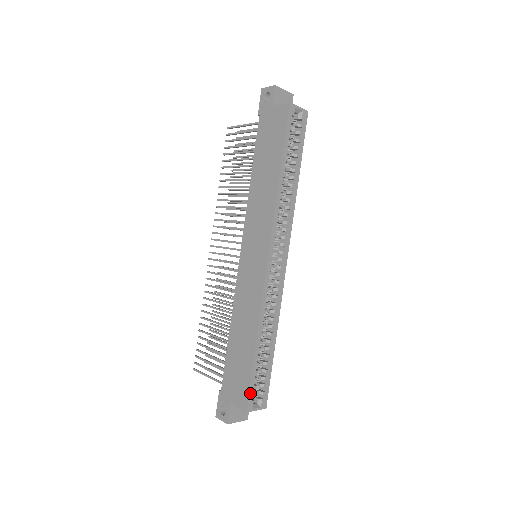
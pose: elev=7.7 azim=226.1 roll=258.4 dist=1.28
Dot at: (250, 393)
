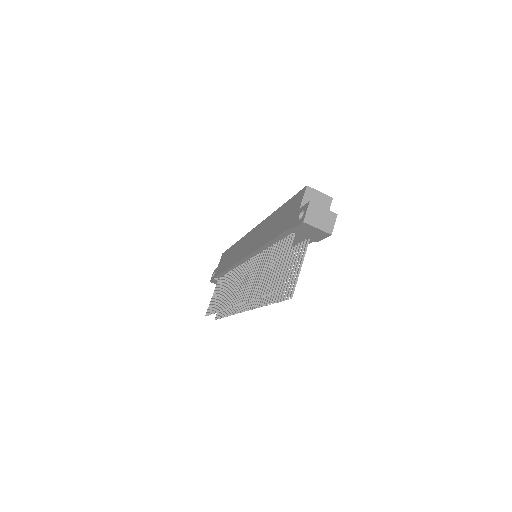
Dot at: occluded
